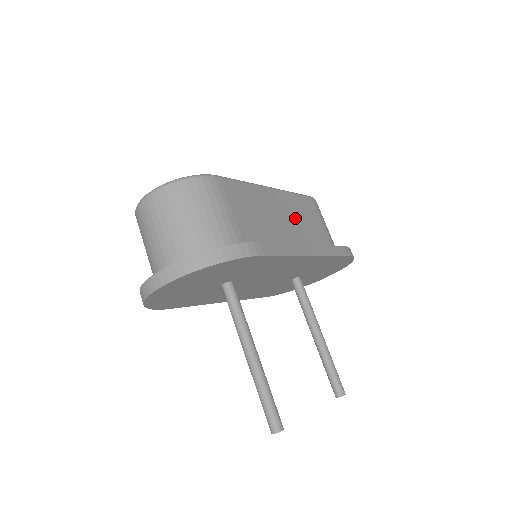
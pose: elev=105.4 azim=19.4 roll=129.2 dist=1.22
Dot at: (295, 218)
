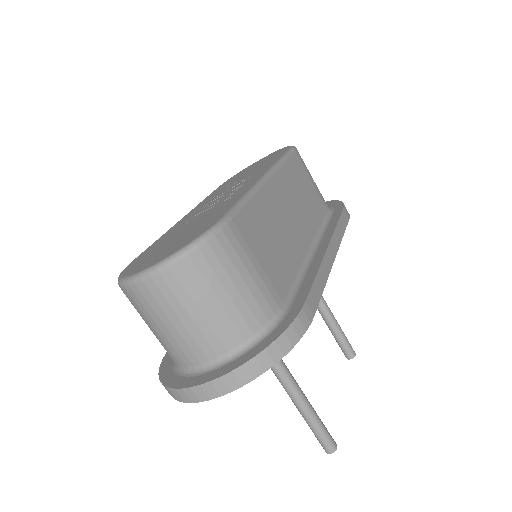
Dot at: (296, 202)
